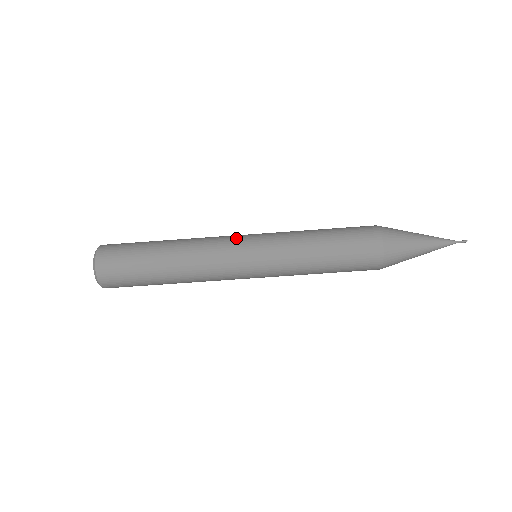
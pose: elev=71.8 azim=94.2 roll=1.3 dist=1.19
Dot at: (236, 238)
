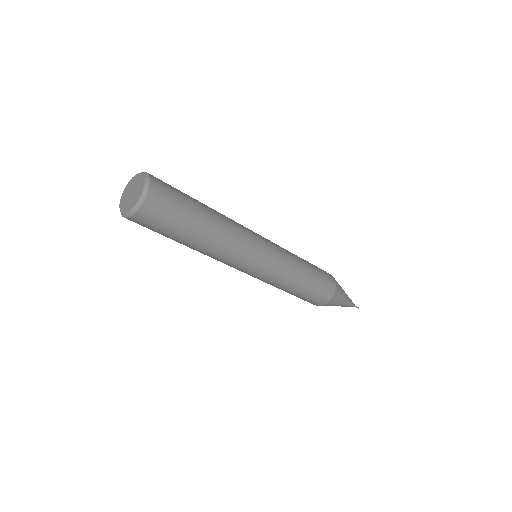
Dot at: (257, 256)
